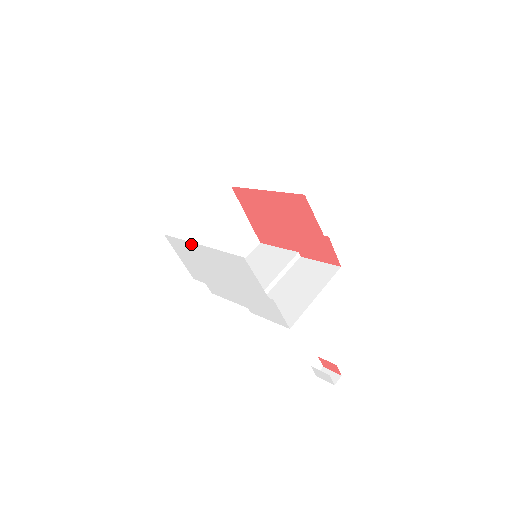
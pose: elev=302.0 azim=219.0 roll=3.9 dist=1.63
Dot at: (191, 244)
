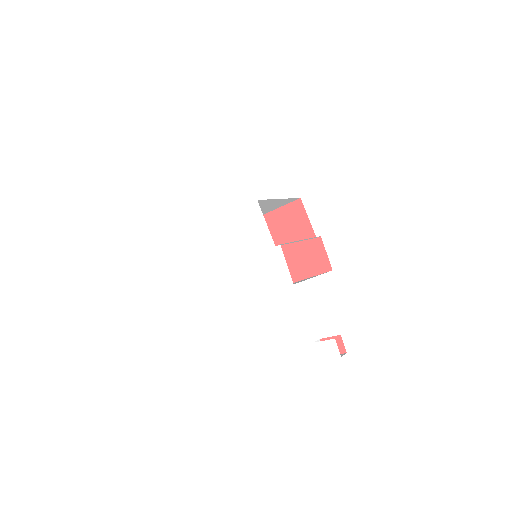
Dot at: (201, 230)
